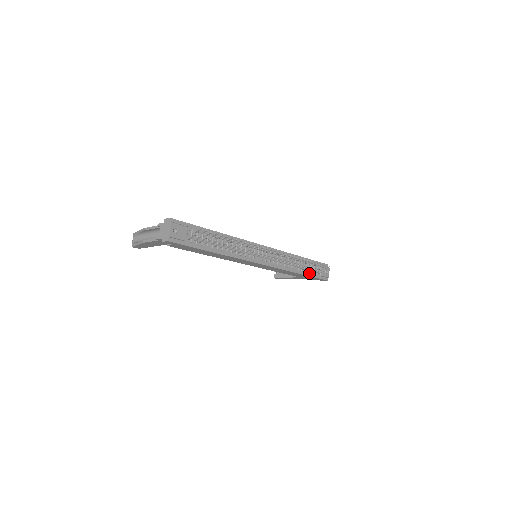
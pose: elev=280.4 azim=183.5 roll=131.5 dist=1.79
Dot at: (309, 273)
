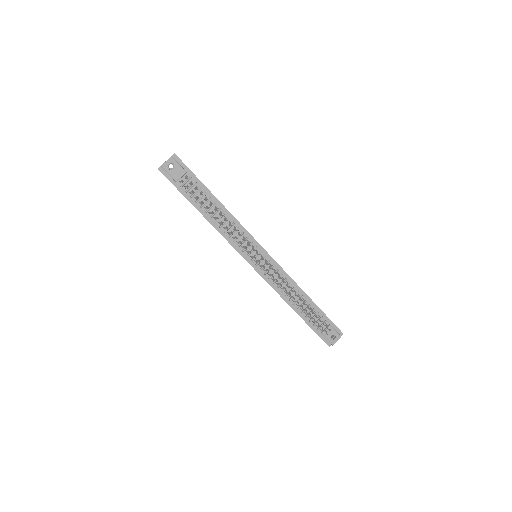
Dot at: (308, 319)
